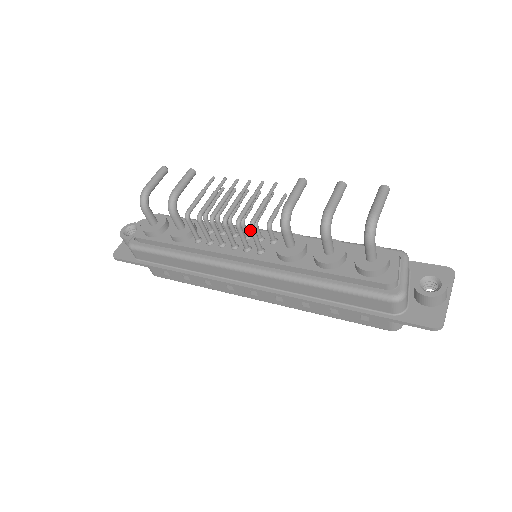
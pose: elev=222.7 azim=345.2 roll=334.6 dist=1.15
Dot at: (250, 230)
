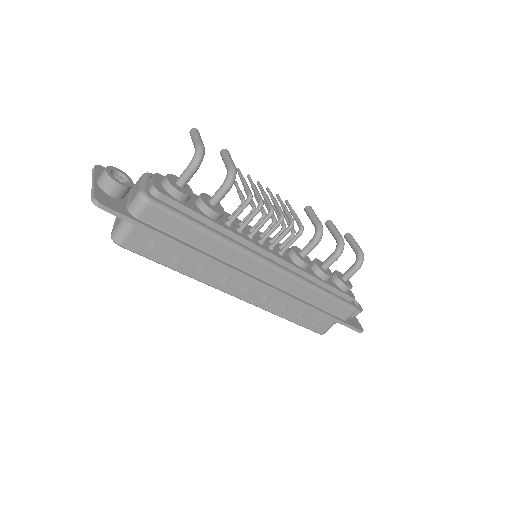
Dot at: (300, 233)
